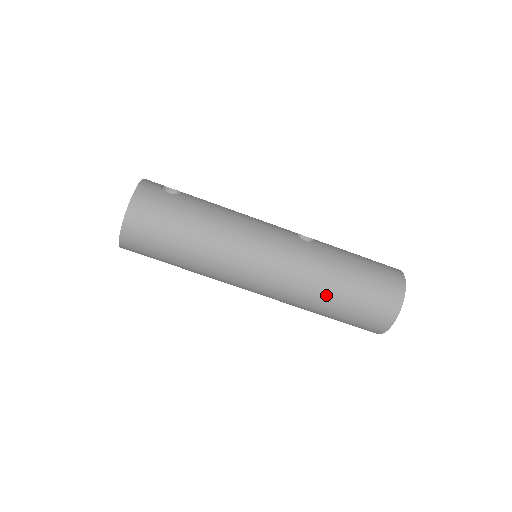
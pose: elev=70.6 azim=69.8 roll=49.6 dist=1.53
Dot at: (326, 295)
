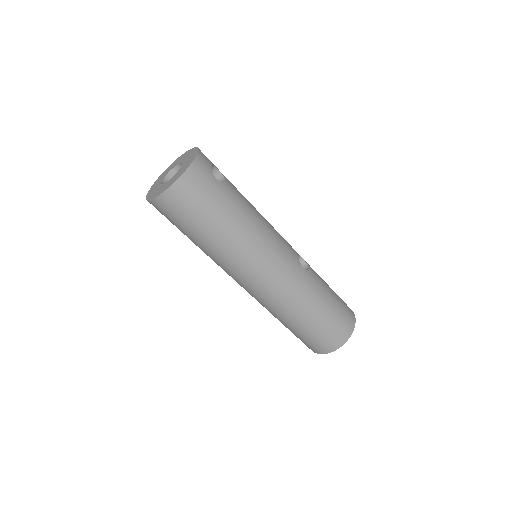
Dot at: (295, 316)
